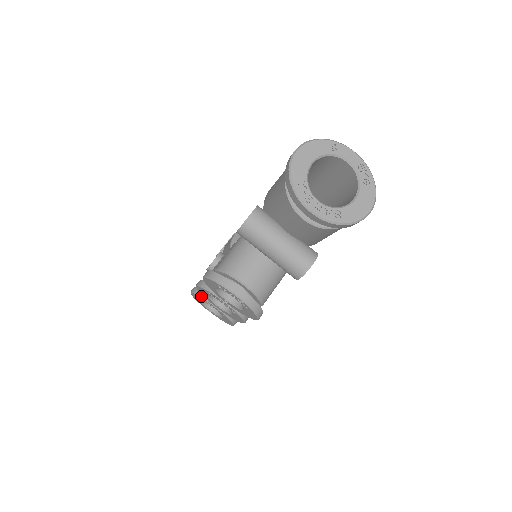
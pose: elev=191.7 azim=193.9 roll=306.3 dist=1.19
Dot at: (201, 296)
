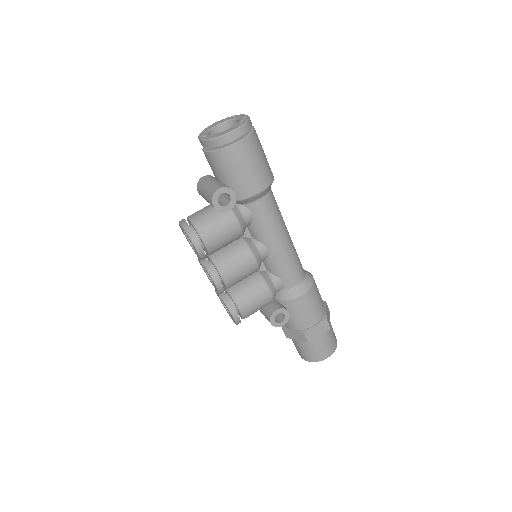
Dot at: (215, 289)
